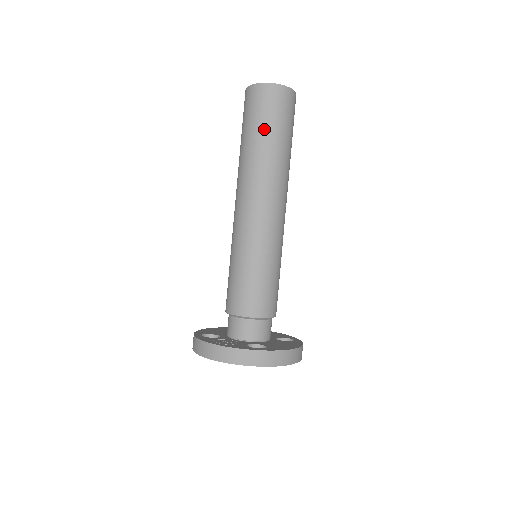
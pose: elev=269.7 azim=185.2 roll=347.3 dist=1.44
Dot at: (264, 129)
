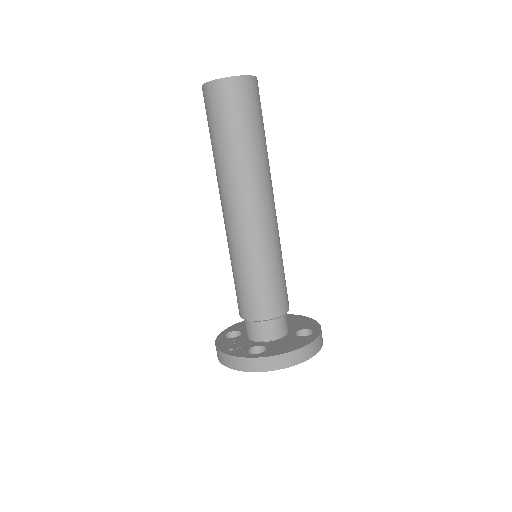
Dot at: (219, 132)
